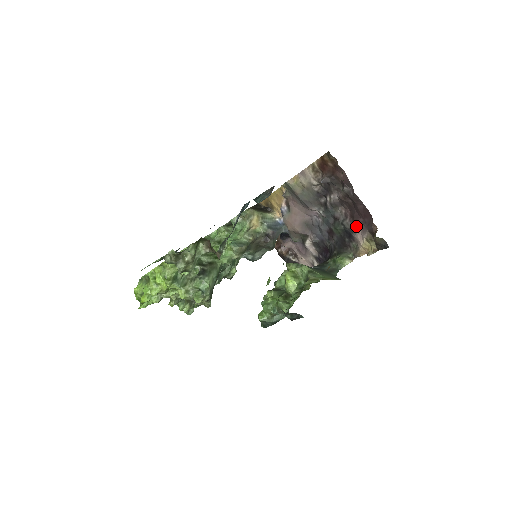
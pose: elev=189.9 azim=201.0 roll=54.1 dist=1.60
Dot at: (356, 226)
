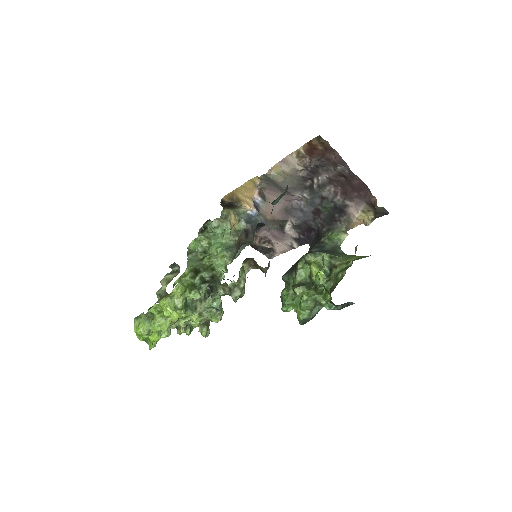
Dot at: (349, 201)
